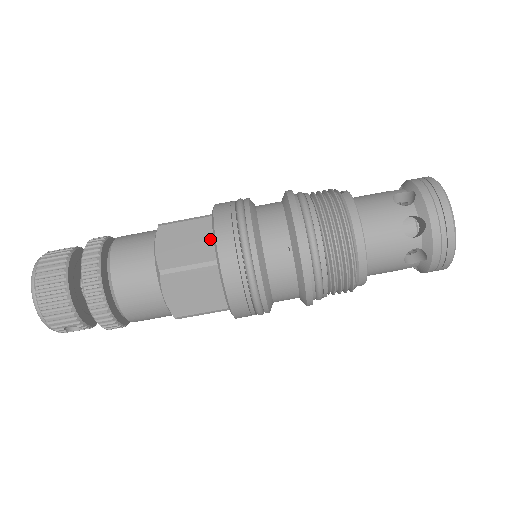
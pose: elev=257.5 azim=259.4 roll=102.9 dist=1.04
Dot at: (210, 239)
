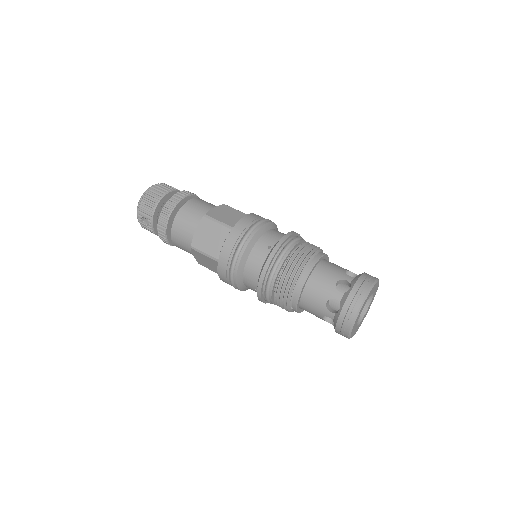
Dot at: occluded
